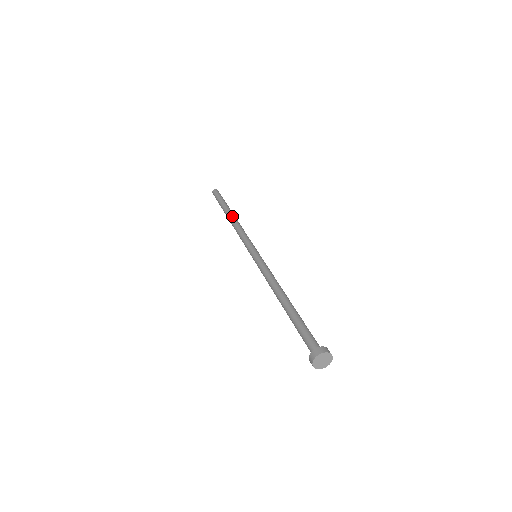
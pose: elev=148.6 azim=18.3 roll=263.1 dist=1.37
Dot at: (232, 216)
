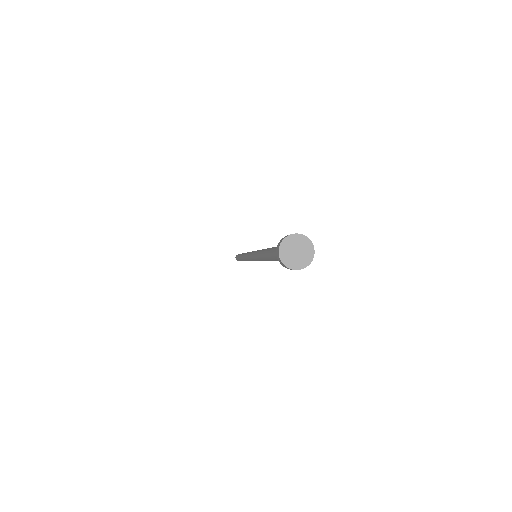
Dot at: occluded
